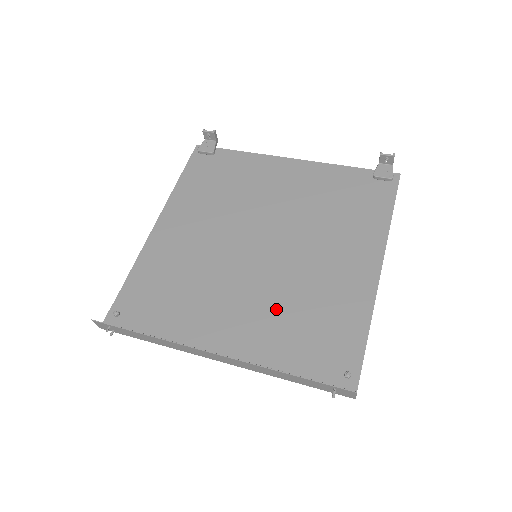
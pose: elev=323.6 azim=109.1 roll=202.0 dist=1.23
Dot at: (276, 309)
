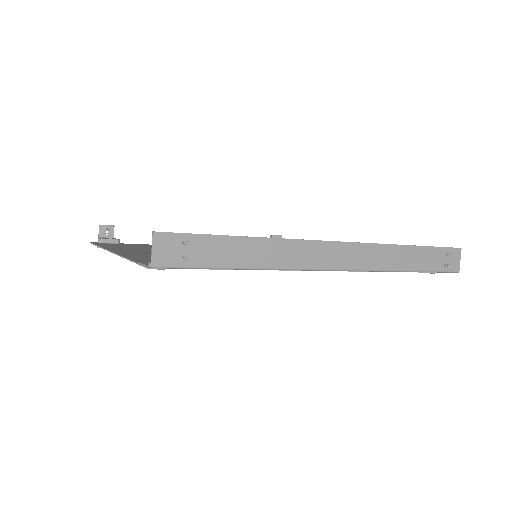
Dot at: occluded
